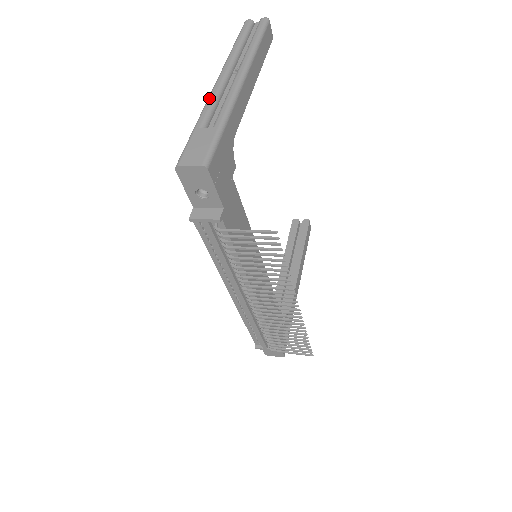
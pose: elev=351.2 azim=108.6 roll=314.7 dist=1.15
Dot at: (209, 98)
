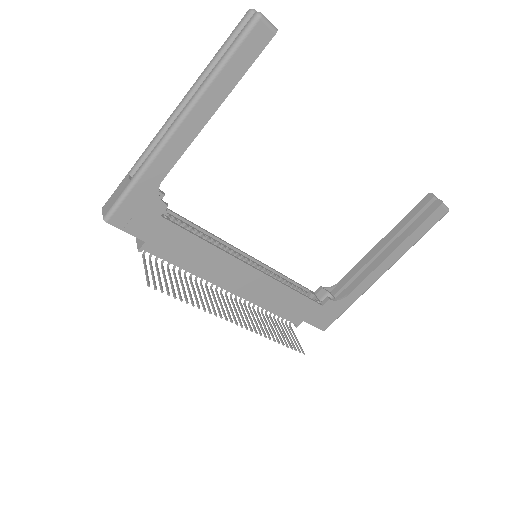
Dot at: (153, 138)
